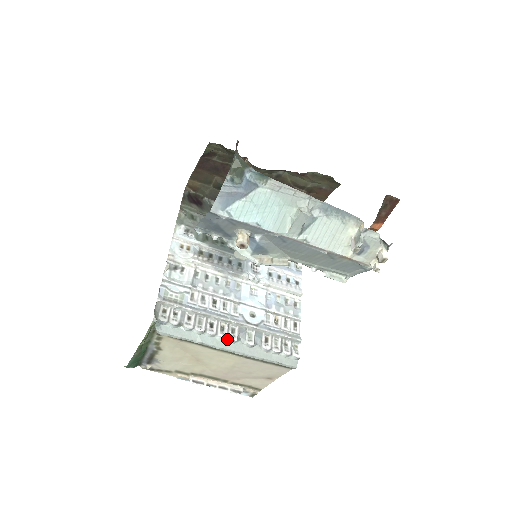
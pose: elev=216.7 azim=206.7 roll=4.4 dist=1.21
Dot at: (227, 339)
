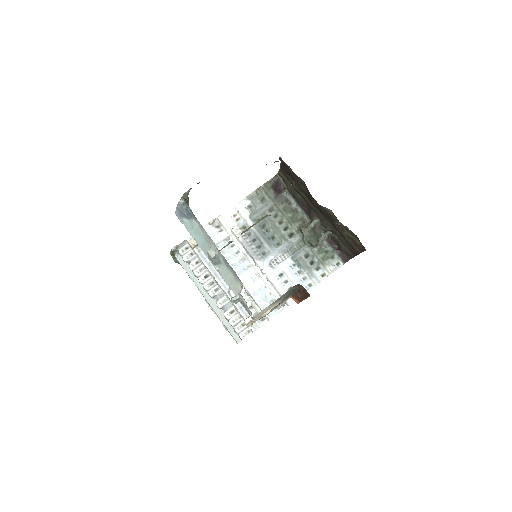
Dot at: (208, 291)
